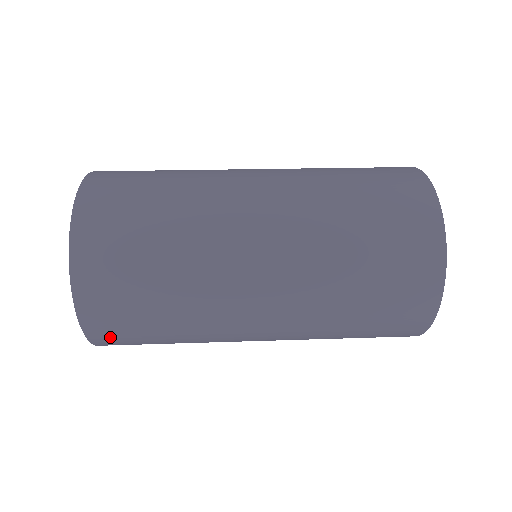
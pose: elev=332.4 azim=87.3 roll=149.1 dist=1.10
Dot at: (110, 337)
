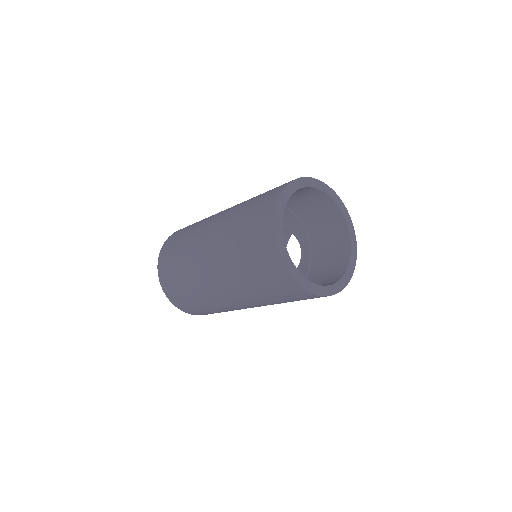
Dot at: (188, 309)
